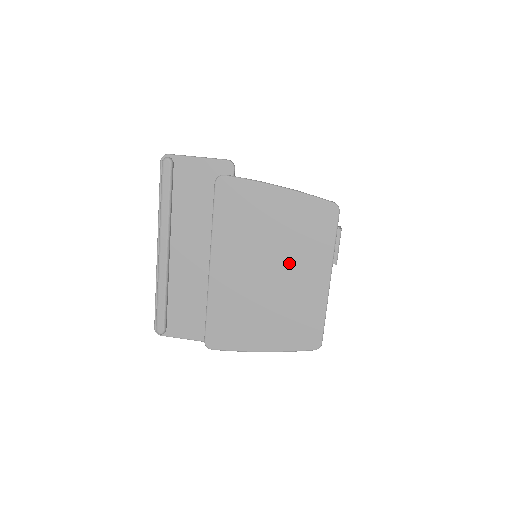
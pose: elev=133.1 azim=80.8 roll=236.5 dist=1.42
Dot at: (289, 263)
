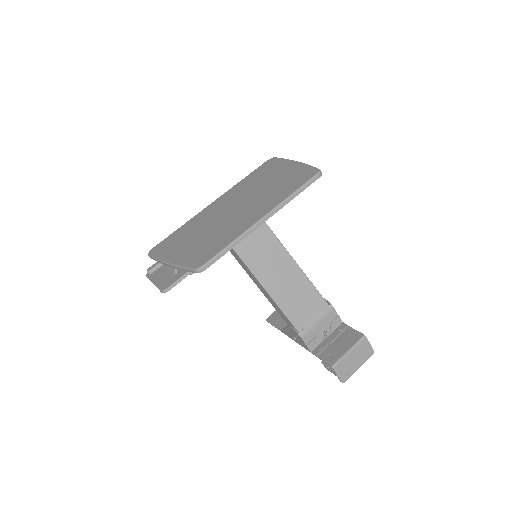
Dot at: (252, 204)
